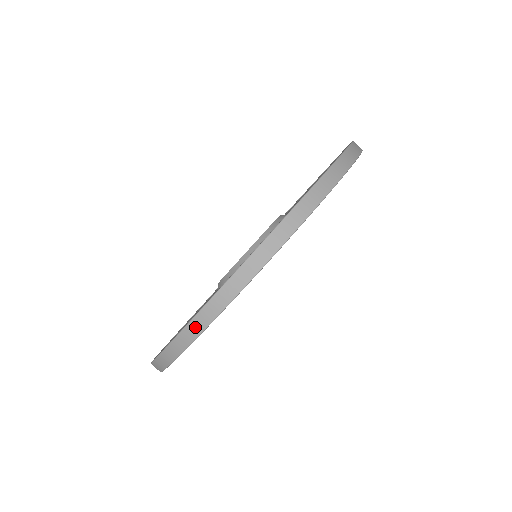
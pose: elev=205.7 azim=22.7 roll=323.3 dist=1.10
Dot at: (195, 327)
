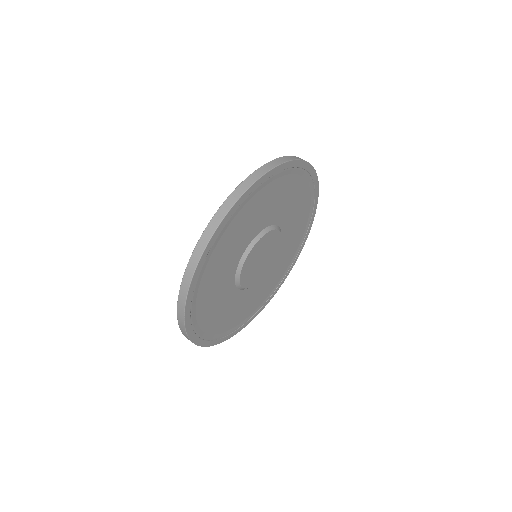
Dot at: (181, 306)
